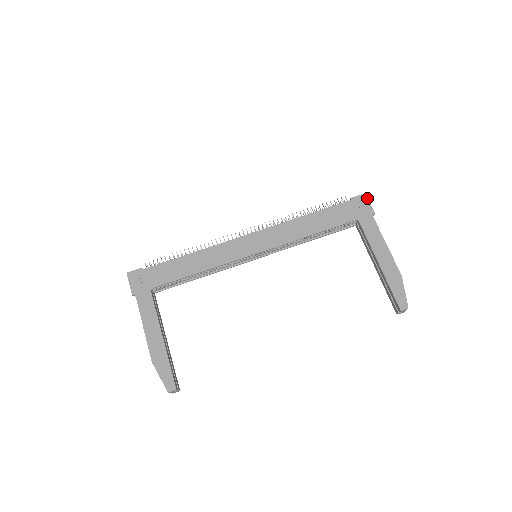
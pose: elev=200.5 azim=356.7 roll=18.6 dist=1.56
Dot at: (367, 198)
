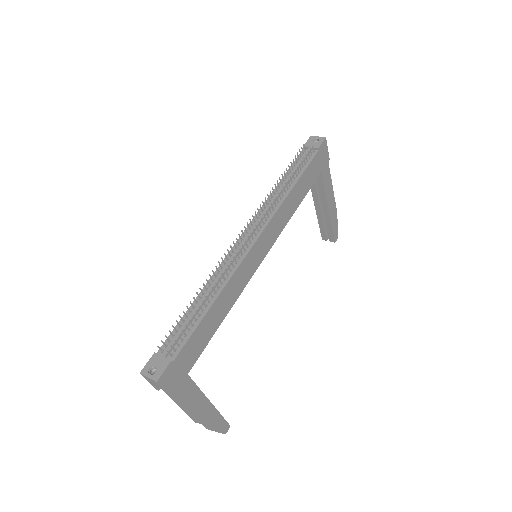
Dot at: occluded
